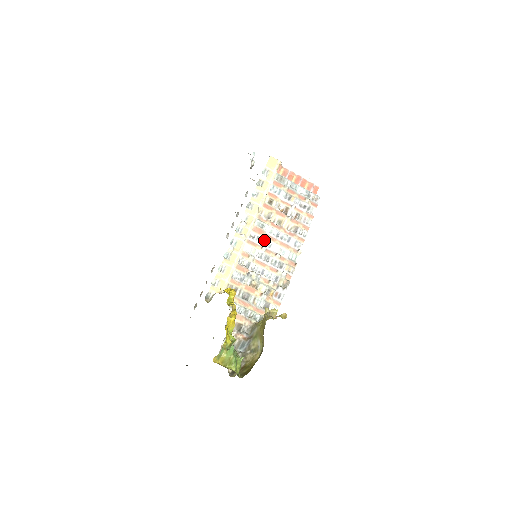
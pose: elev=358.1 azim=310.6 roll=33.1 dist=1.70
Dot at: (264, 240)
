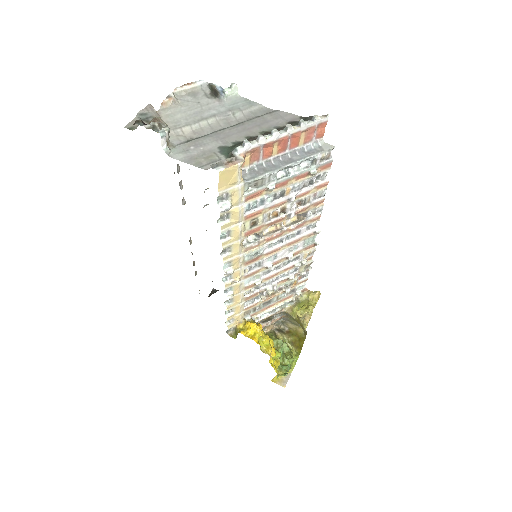
Dot at: (265, 260)
